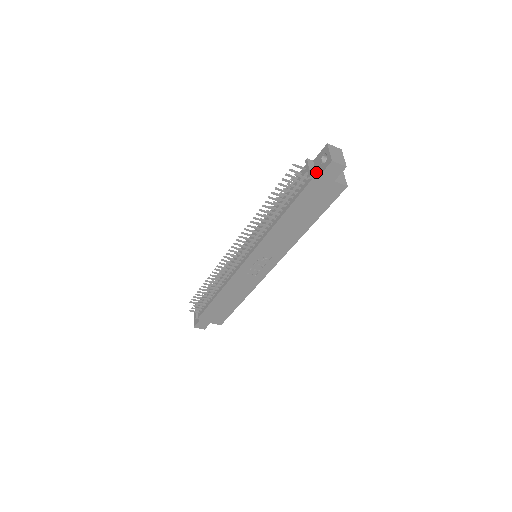
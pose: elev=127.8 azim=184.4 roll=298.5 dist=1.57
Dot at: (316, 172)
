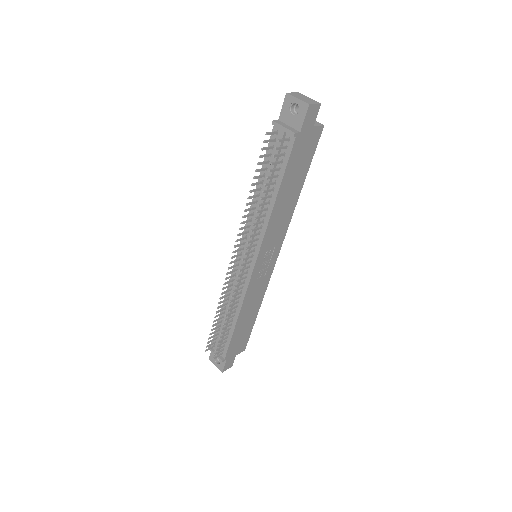
Dot at: (293, 127)
